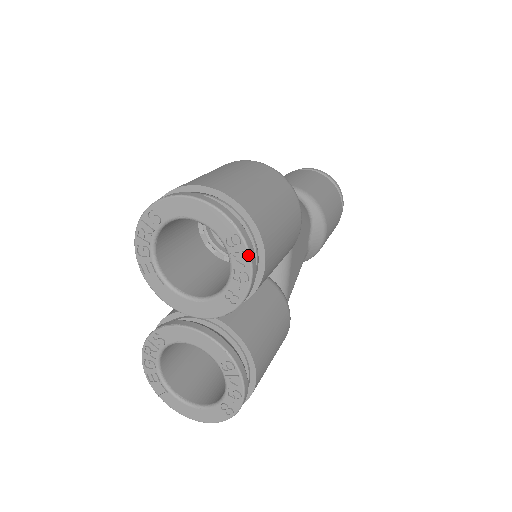
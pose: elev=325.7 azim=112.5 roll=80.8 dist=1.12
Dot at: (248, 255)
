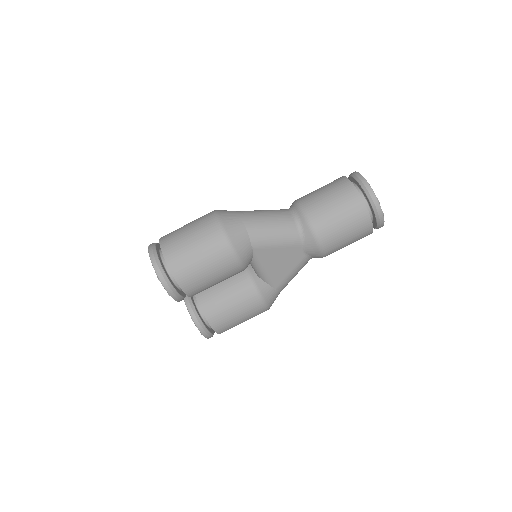
Dot at: (164, 287)
